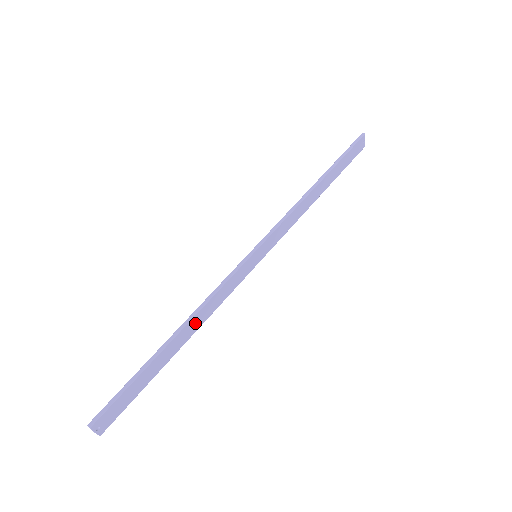
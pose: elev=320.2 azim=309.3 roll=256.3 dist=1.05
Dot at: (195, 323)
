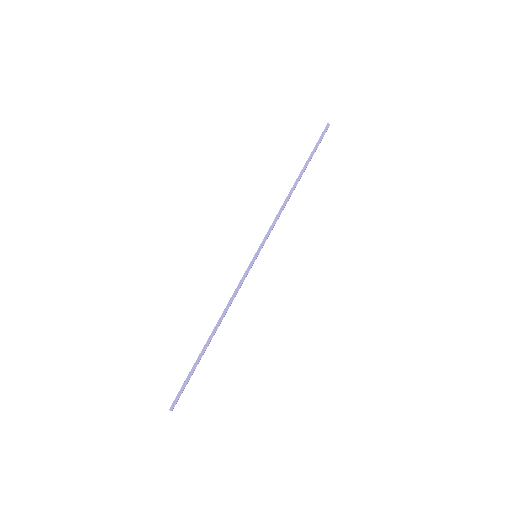
Dot at: occluded
